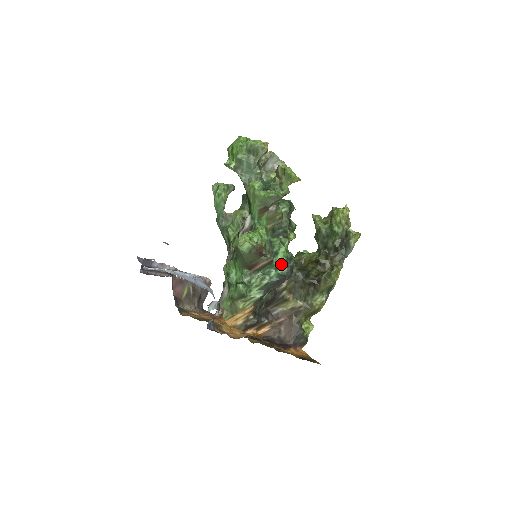
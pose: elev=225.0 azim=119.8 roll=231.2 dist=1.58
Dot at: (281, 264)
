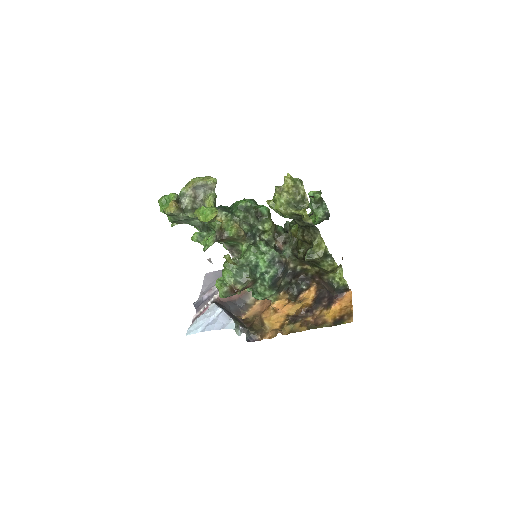
Dot at: (268, 267)
